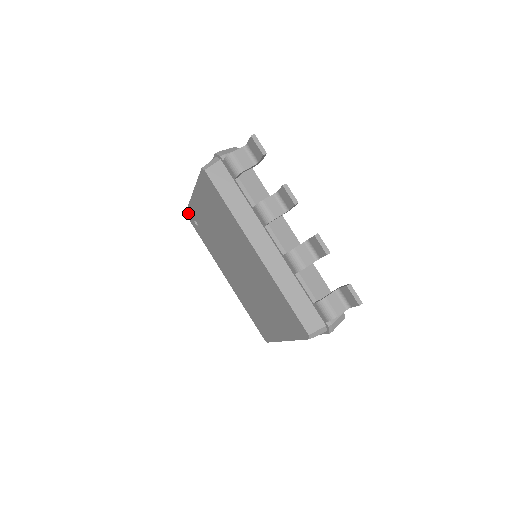
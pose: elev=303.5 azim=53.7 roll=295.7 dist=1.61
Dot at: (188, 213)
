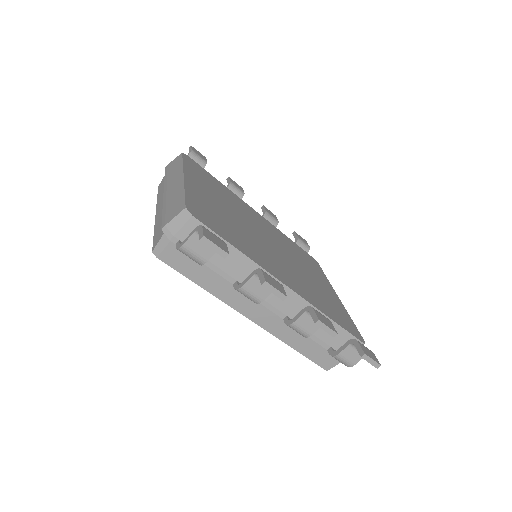
Dot at: occluded
